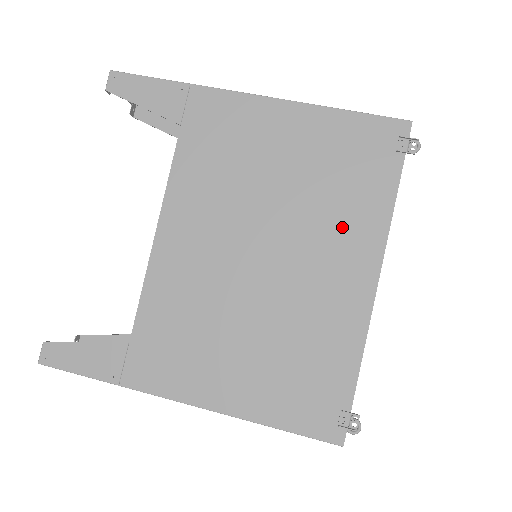
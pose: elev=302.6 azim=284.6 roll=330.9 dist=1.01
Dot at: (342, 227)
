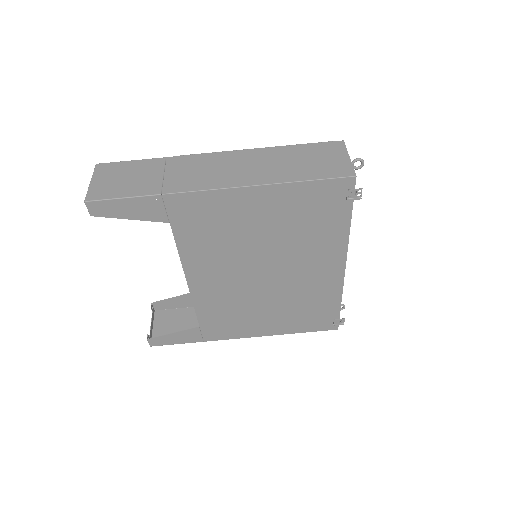
Dot at: (315, 249)
